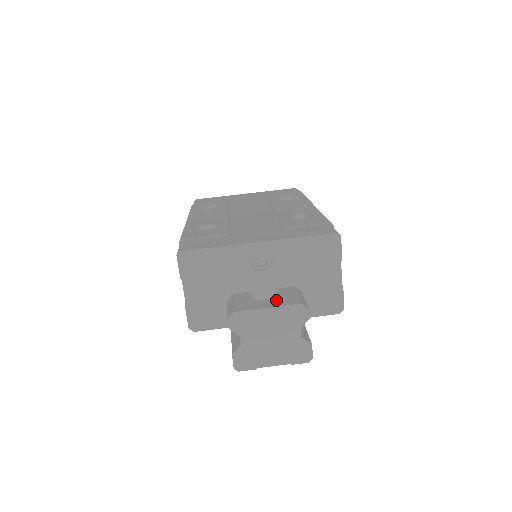
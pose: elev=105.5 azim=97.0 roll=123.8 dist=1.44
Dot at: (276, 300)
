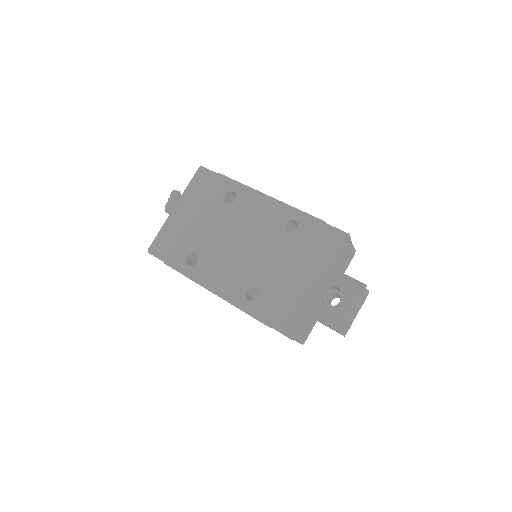
Dot at: (347, 297)
